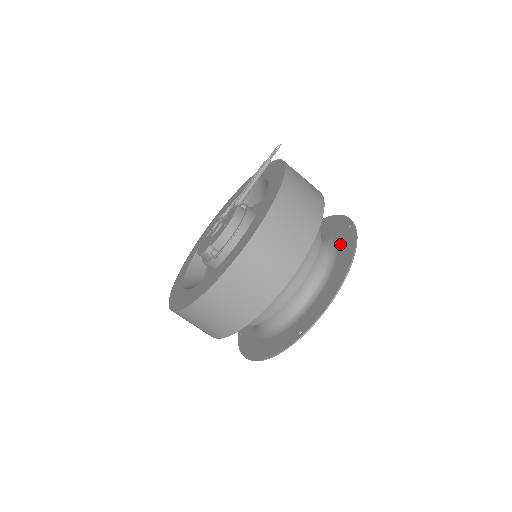
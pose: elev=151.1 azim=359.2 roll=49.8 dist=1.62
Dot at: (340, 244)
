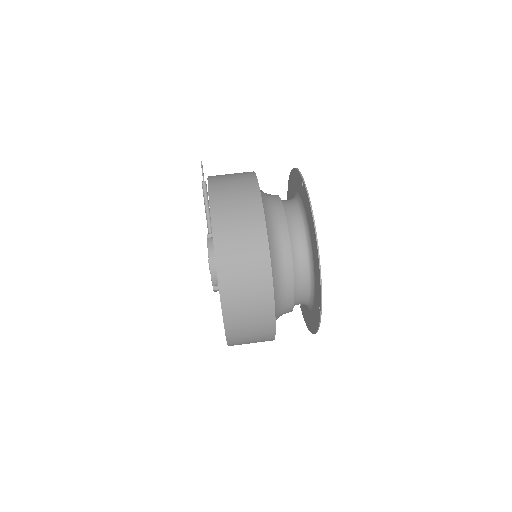
Dot at: (304, 206)
